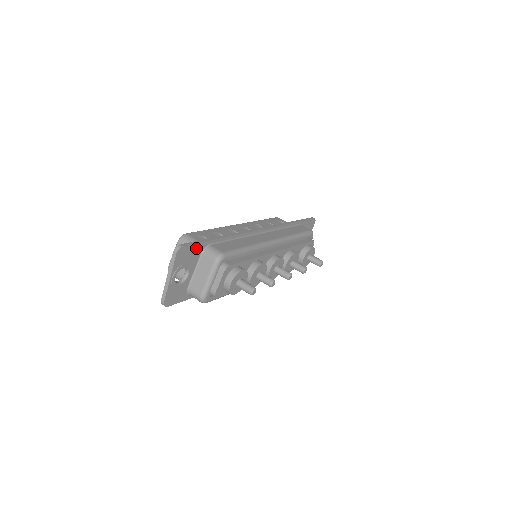
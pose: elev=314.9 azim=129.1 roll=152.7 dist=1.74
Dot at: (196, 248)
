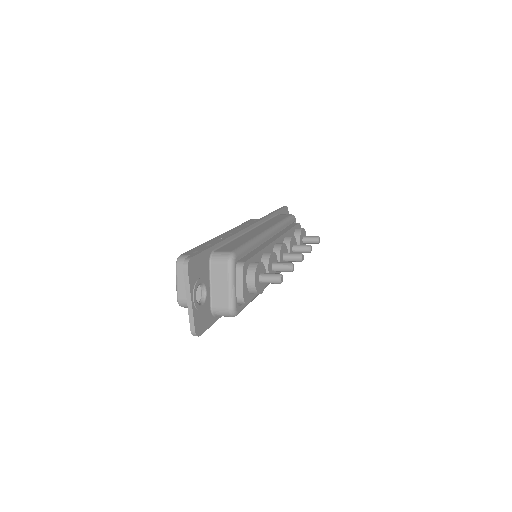
Dot at: (203, 258)
